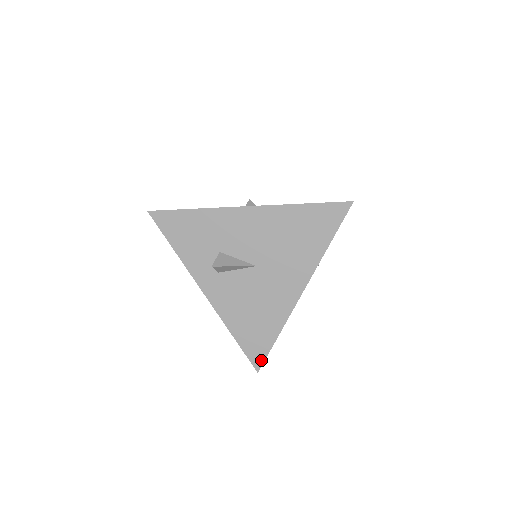
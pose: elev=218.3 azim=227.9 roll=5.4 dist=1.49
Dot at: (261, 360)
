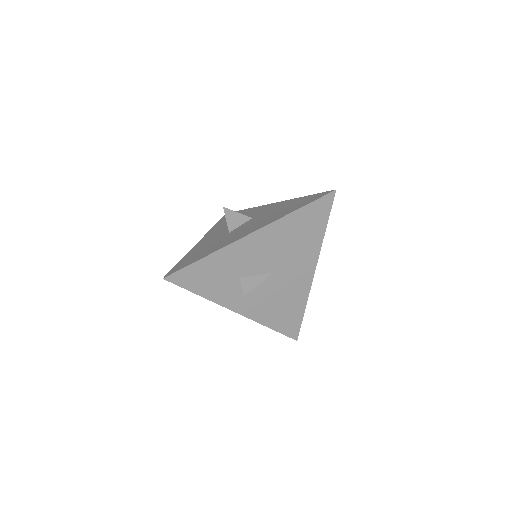
Dot at: (297, 332)
